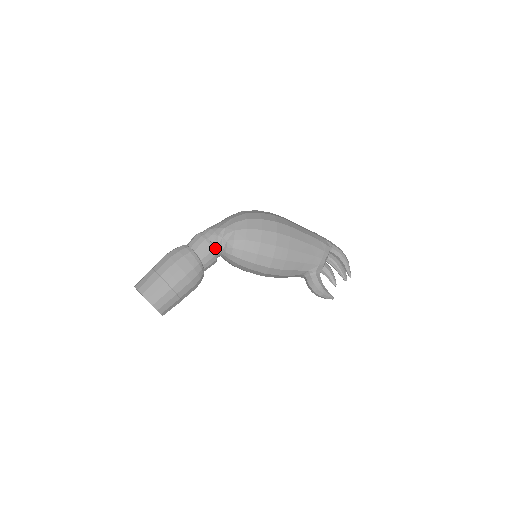
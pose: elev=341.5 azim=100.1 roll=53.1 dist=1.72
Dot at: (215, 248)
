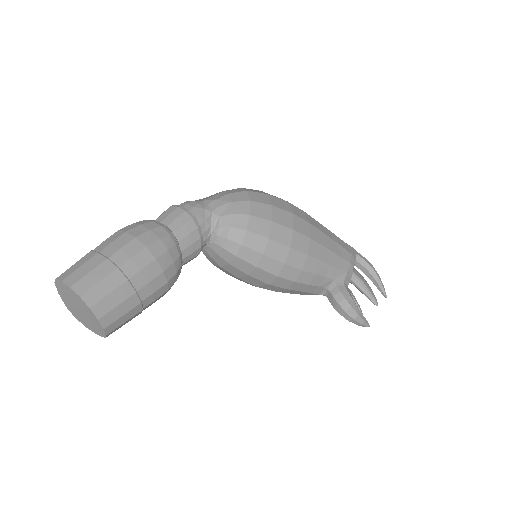
Dot at: (200, 226)
